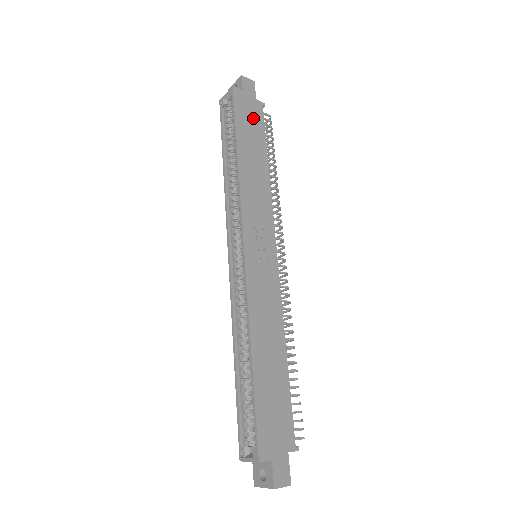
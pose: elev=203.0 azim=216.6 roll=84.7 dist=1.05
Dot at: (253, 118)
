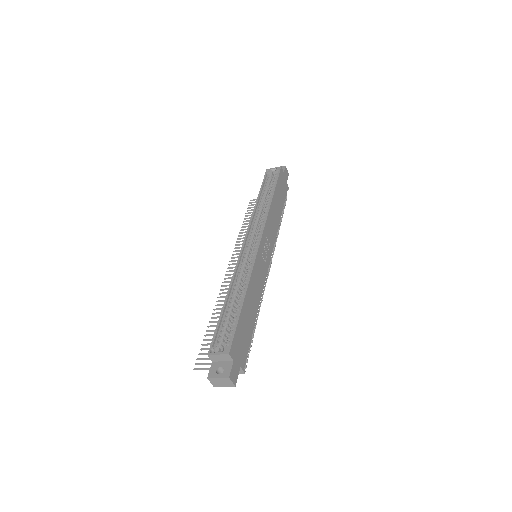
Dot at: (283, 189)
